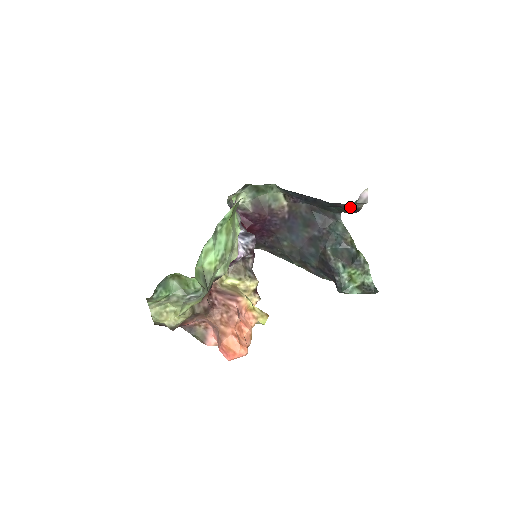
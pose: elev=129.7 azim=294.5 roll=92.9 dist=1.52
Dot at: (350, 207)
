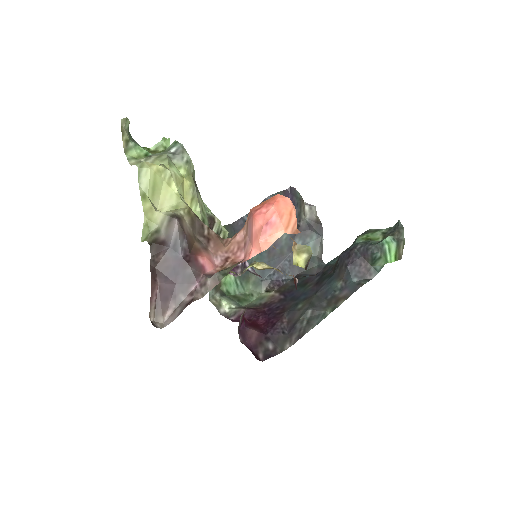
Dot at: (311, 224)
